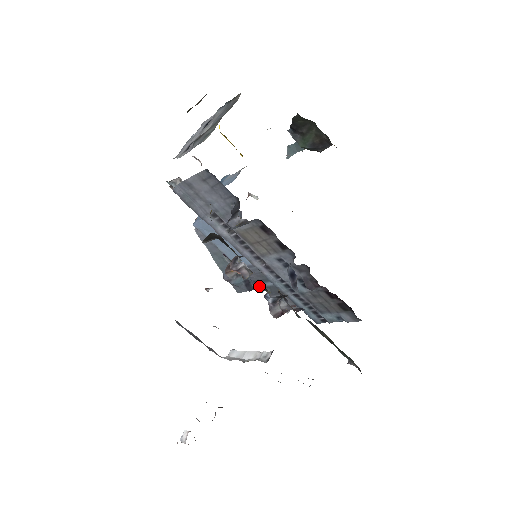
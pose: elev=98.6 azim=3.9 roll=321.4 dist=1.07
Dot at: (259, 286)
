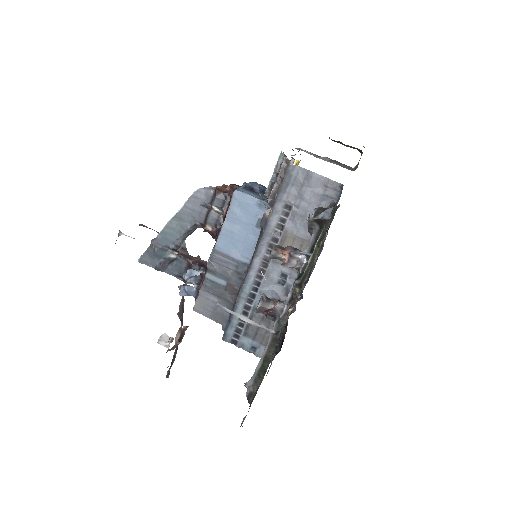
Dot at: (192, 274)
